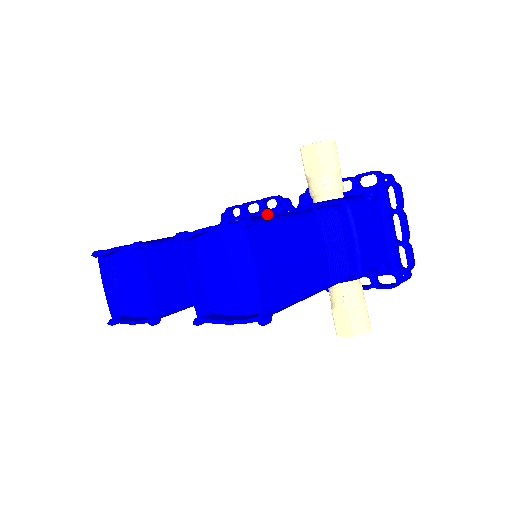
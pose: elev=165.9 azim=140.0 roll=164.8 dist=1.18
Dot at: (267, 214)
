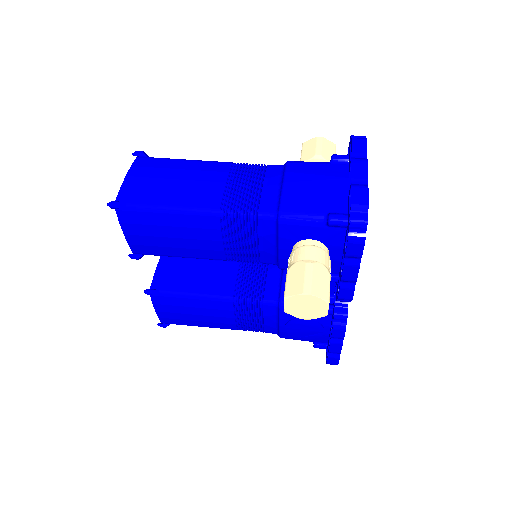
Dot at: occluded
